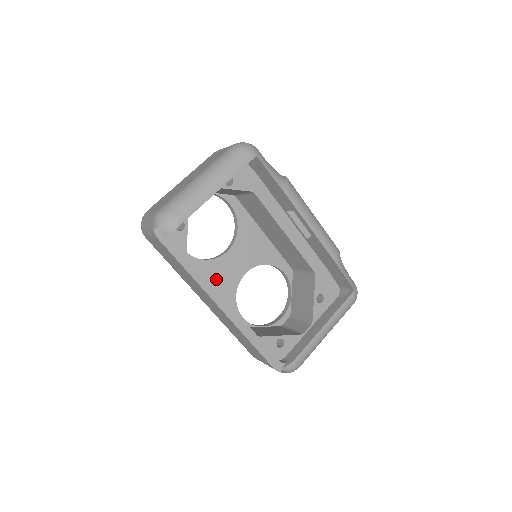
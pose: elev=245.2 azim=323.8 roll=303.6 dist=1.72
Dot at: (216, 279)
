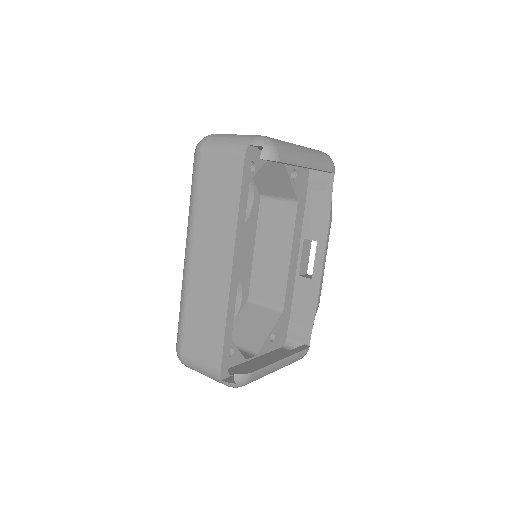
Dot at: occluded
